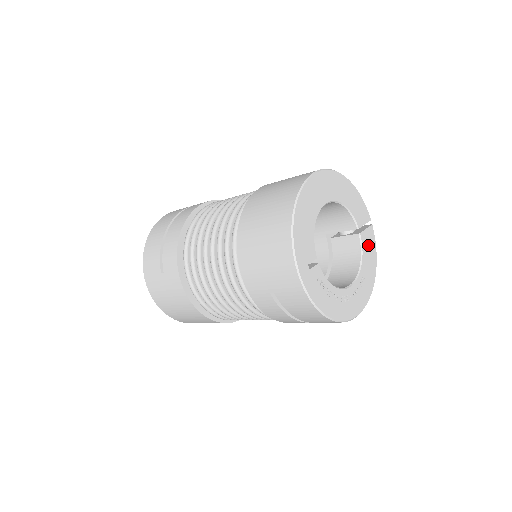
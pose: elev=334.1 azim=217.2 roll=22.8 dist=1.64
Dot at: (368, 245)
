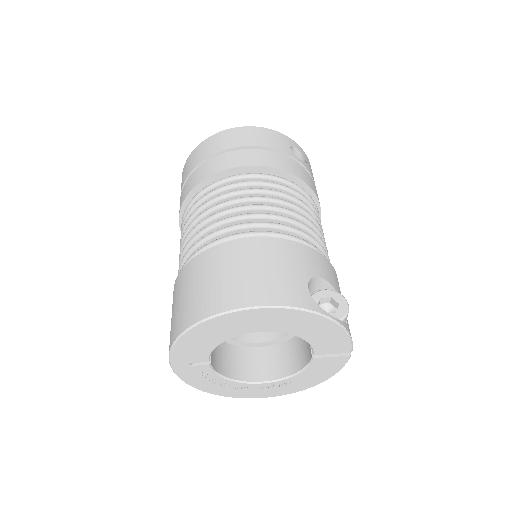
Dot at: (323, 367)
